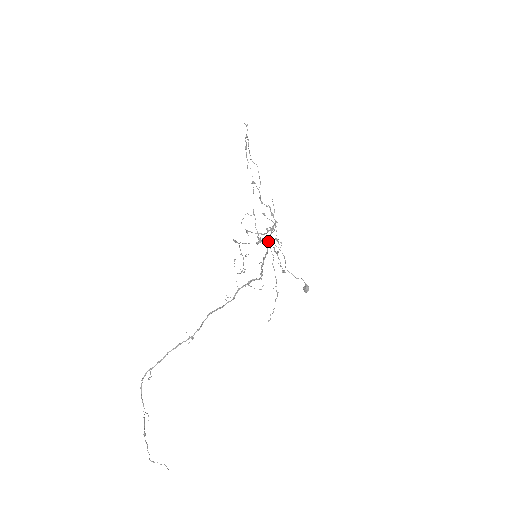
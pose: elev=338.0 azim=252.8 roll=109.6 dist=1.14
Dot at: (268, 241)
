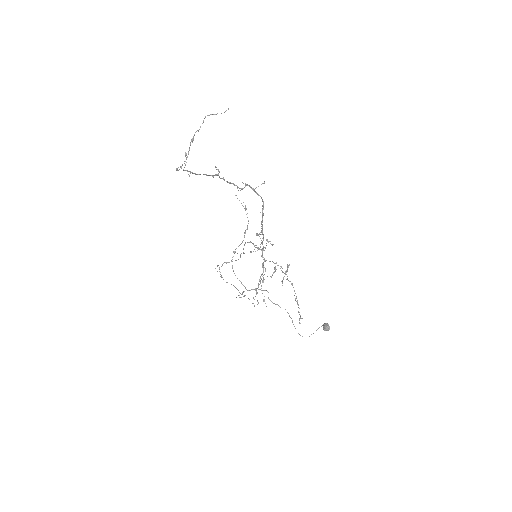
Dot at: (263, 265)
